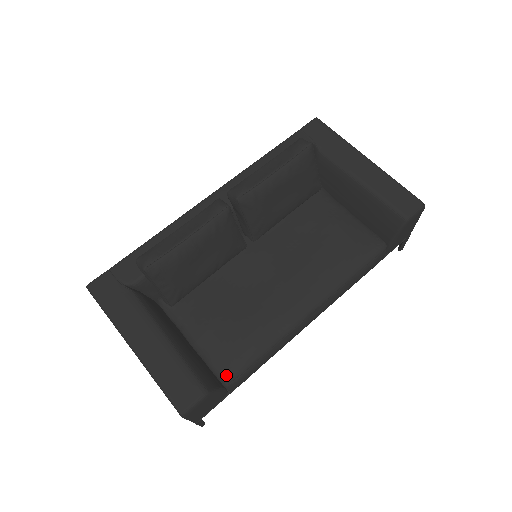
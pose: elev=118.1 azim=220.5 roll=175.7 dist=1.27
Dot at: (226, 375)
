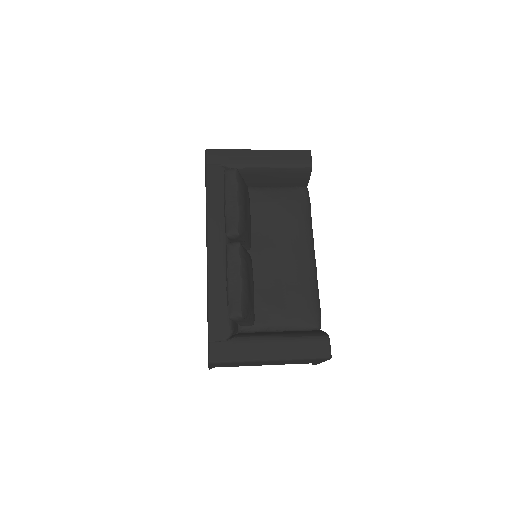
Dot at: (316, 324)
